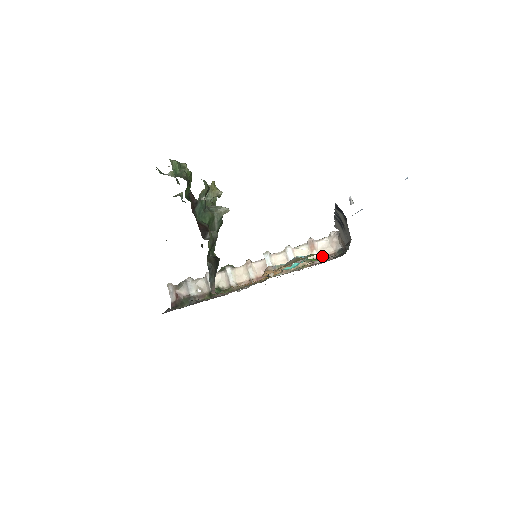
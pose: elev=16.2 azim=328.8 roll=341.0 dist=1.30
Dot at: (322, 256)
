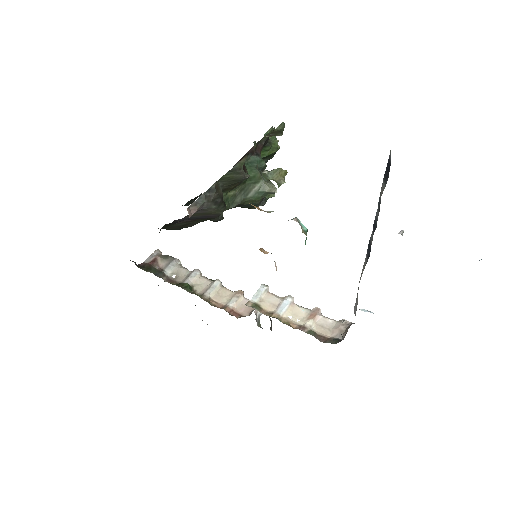
Dot at: (314, 331)
